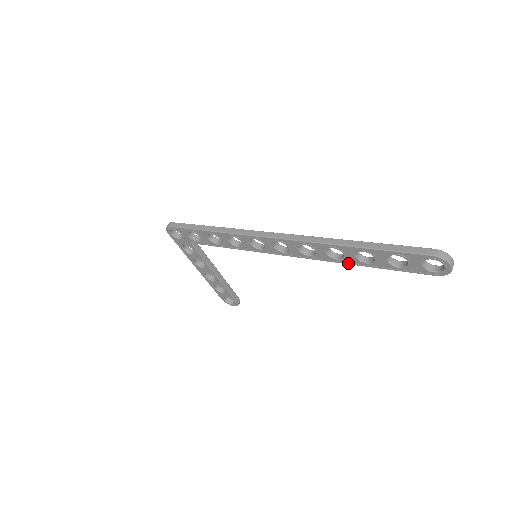
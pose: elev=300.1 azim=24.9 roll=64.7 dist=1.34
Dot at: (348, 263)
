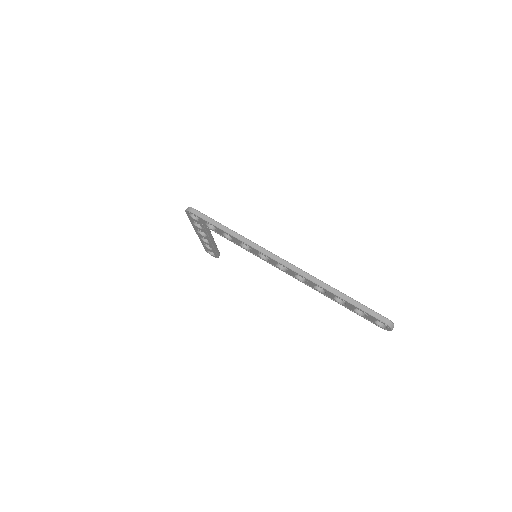
Dot at: (326, 296)
